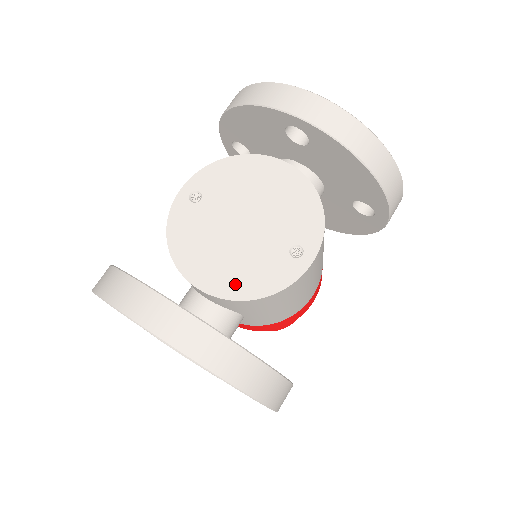
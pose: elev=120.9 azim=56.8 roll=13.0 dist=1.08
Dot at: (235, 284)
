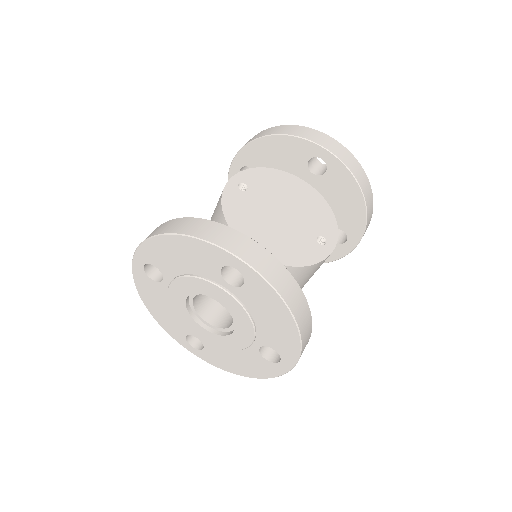
Dot at: (281, 253)
